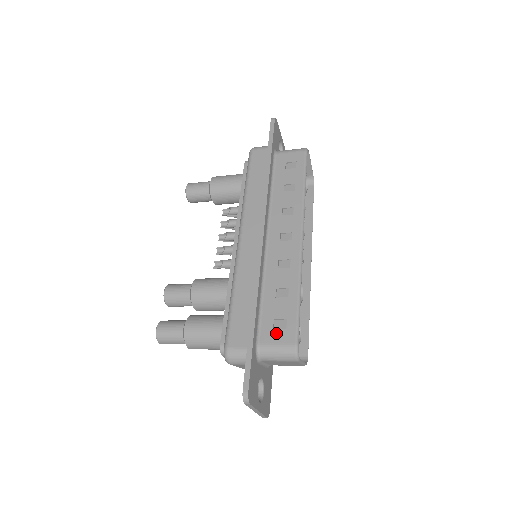
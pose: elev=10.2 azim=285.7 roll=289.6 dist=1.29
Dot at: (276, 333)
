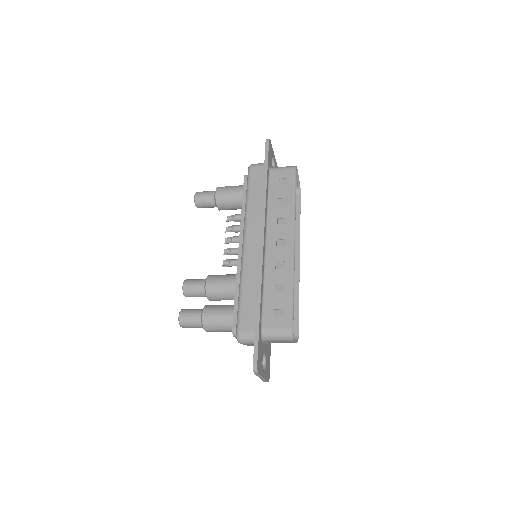
Dot at: (276, 320)
